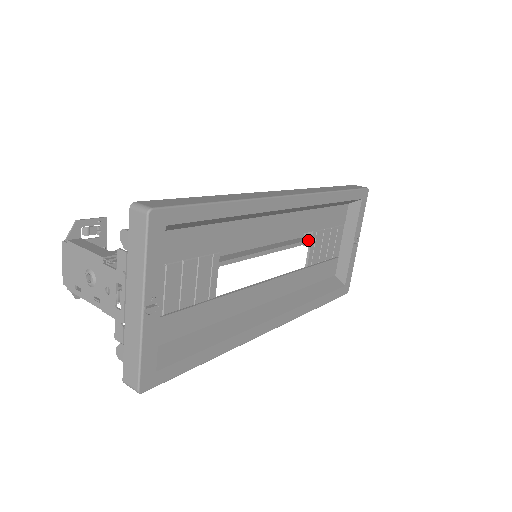
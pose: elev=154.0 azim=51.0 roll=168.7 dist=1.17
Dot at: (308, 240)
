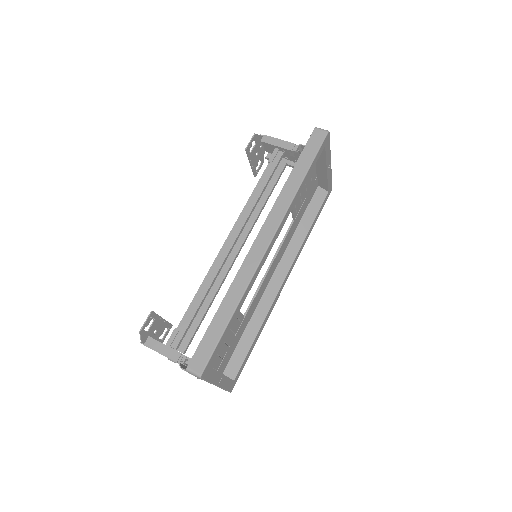
Dot at: (286, 158)
